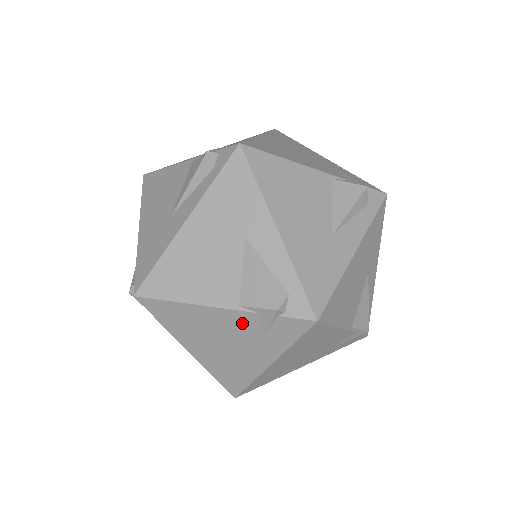
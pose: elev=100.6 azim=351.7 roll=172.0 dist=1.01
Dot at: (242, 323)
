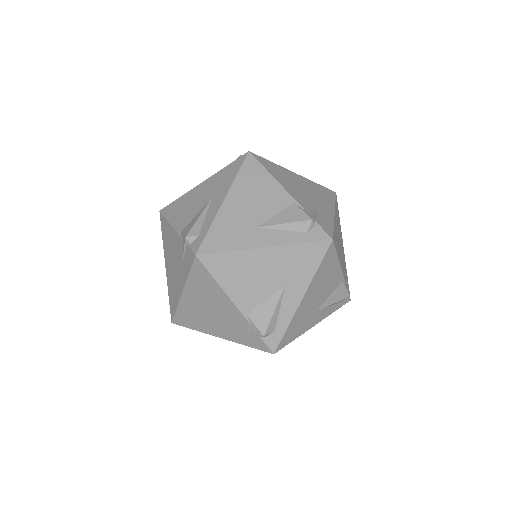
Dot at: (179, 247)
